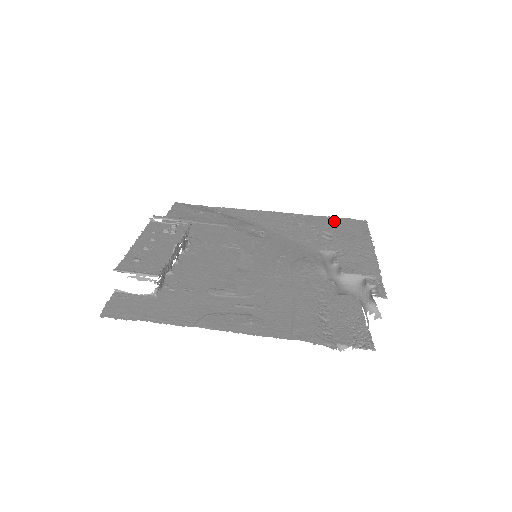
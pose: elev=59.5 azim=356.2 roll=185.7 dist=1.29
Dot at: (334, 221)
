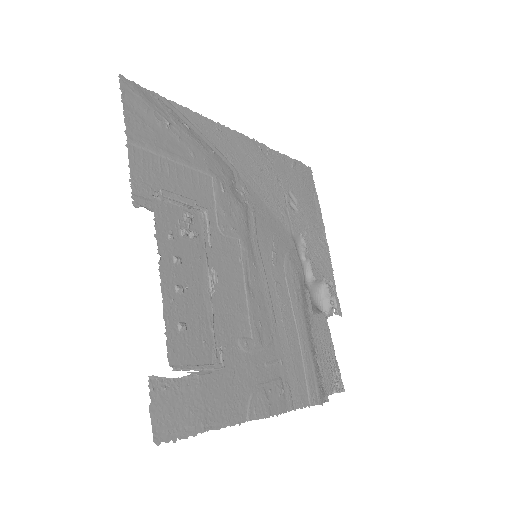
Dot at: (292, 168)
